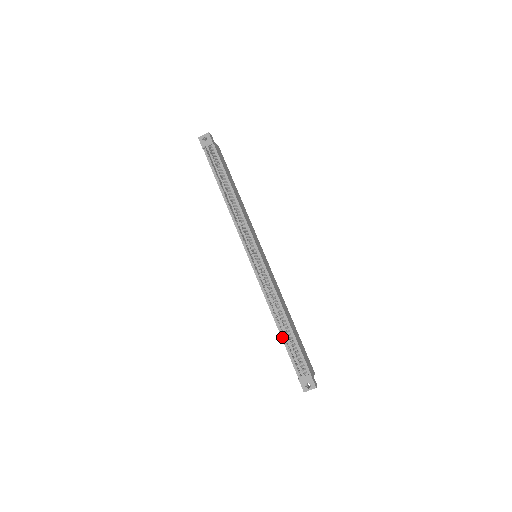
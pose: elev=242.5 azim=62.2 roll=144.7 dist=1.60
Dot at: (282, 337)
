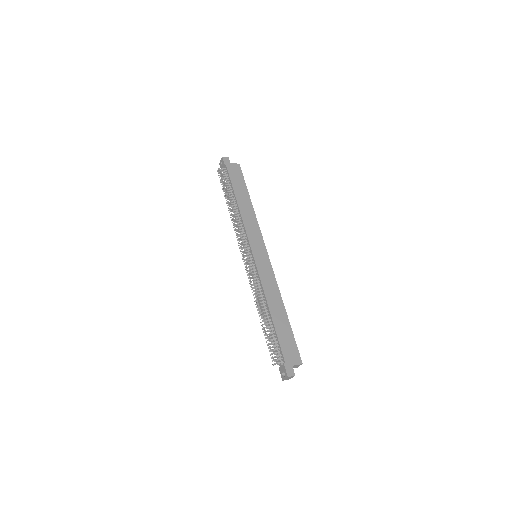
Dot at: occluded
